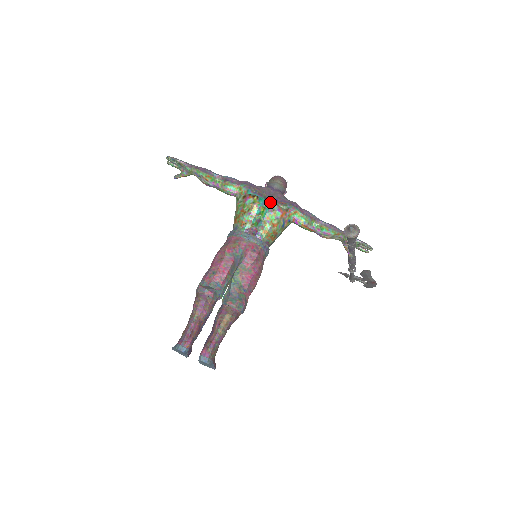
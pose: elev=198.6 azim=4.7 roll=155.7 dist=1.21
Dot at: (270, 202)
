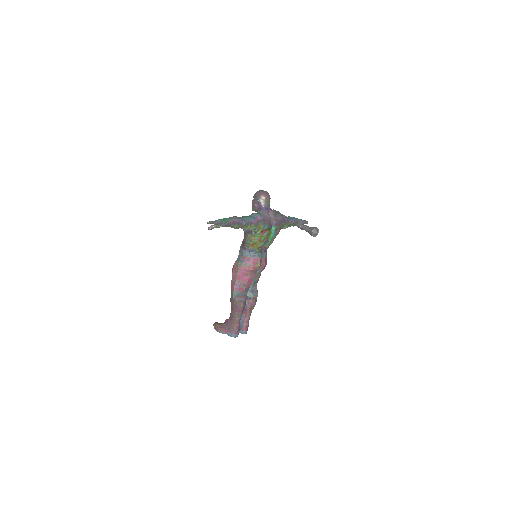
Dot at: (274, 227)
